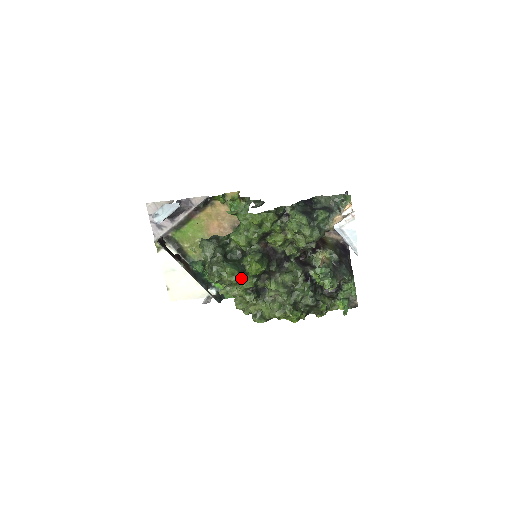
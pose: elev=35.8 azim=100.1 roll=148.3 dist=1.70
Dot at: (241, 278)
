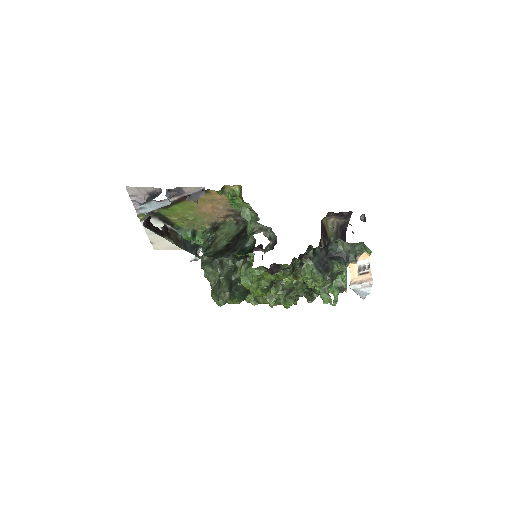
Dot at: (245, 299)
